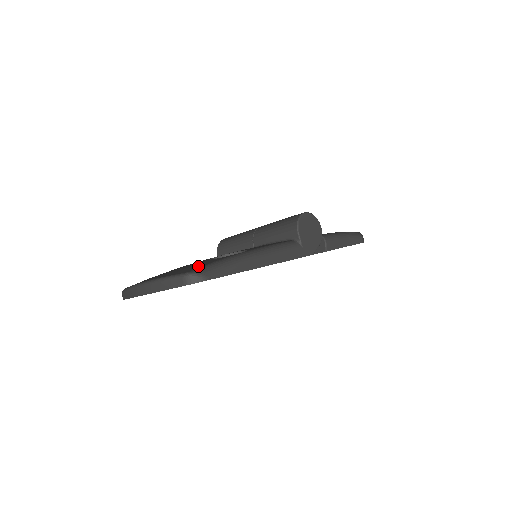
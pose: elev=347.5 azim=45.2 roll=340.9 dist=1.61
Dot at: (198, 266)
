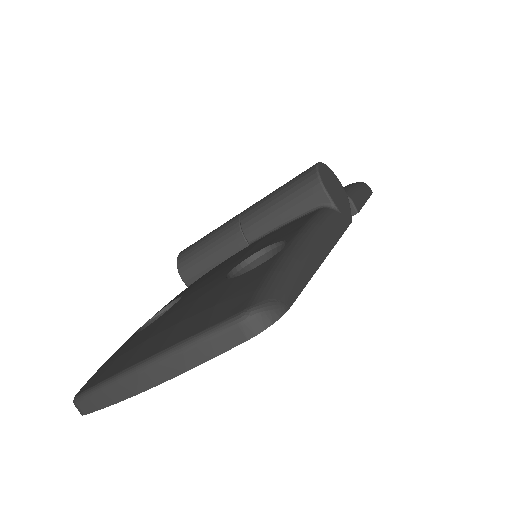
Dot at: (244, 292)
